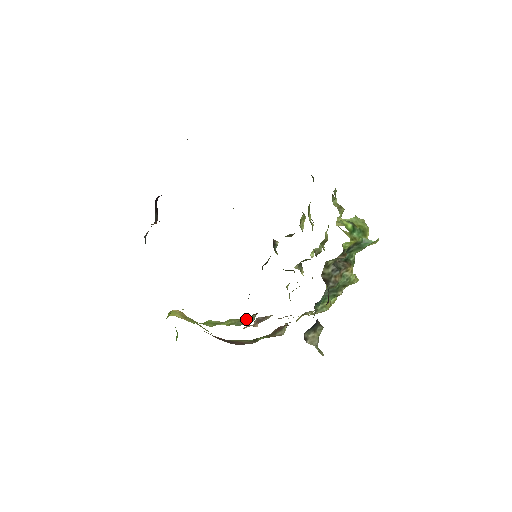
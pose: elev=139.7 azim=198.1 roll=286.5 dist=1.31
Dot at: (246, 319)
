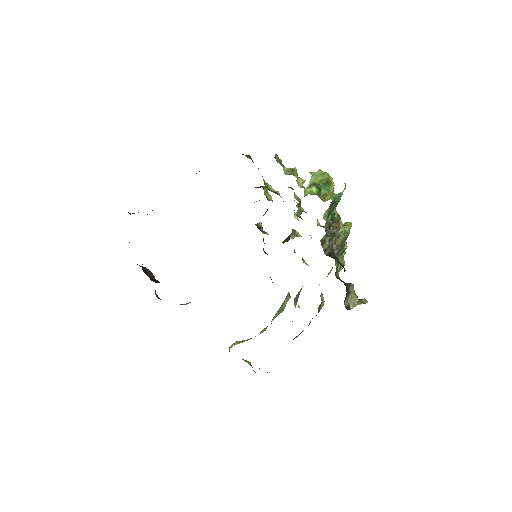
Dot at: (284, 302)
